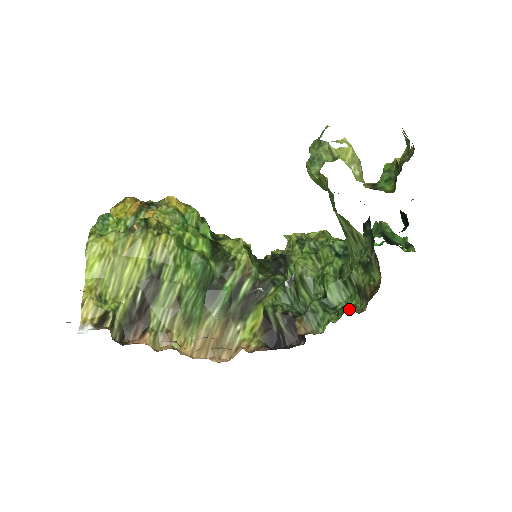
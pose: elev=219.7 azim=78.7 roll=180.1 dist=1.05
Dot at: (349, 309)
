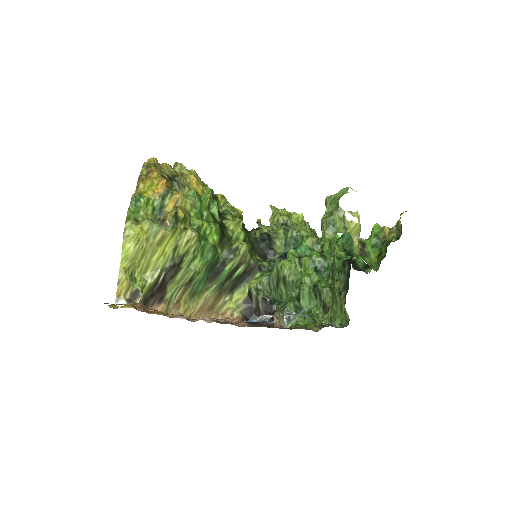
Dot at: (316, 328)
